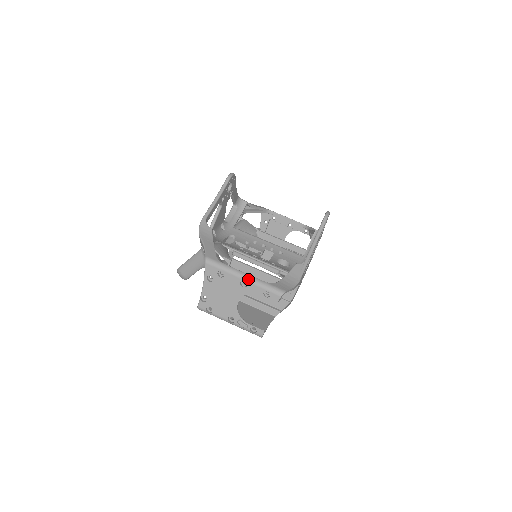
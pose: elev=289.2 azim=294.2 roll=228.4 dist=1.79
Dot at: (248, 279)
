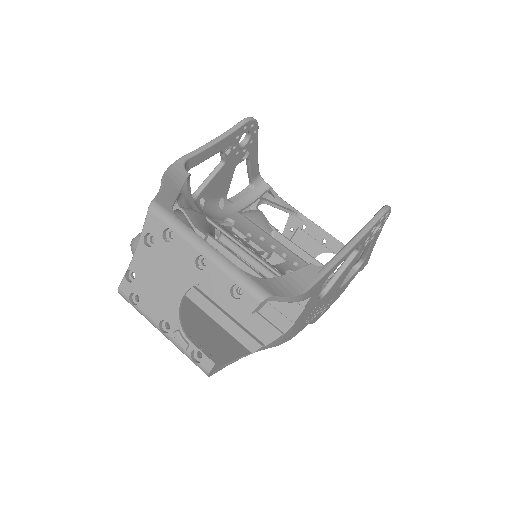
Dot at: (211, 255)
